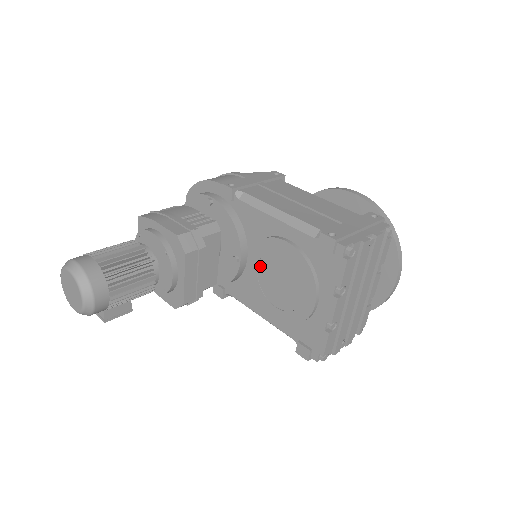
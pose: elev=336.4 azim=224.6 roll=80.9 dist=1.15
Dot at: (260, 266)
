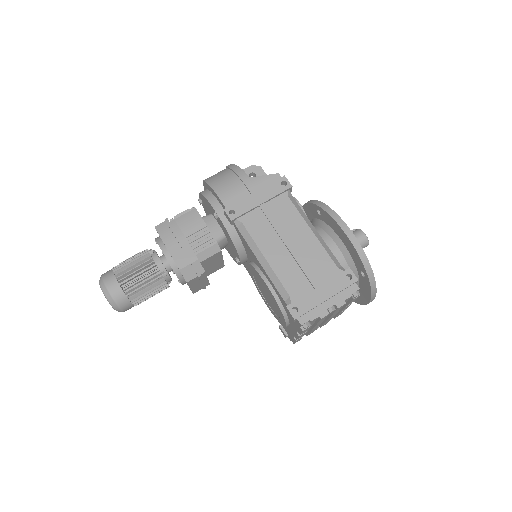
Dot at: (254, 275)
